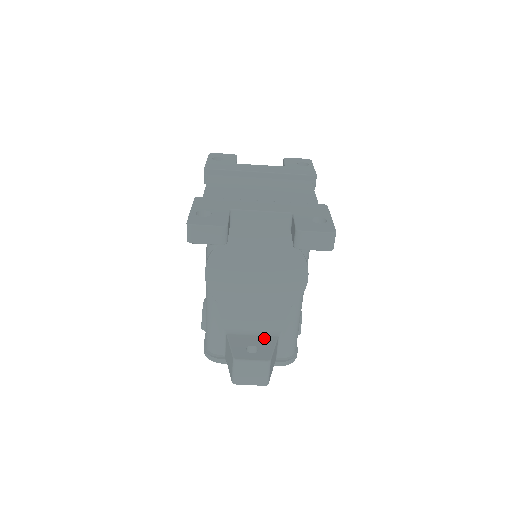
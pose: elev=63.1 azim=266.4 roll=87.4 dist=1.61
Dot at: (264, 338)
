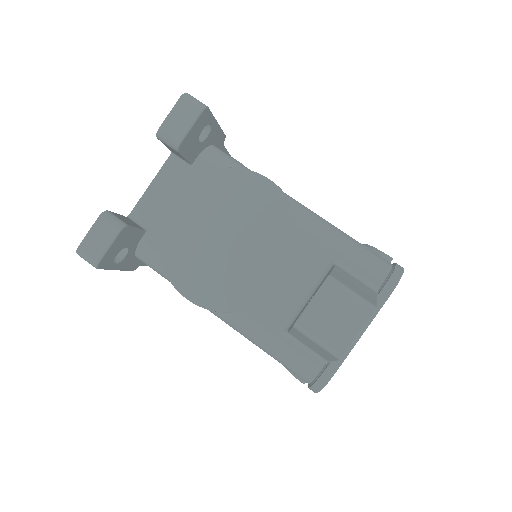
Dot at: occluded
